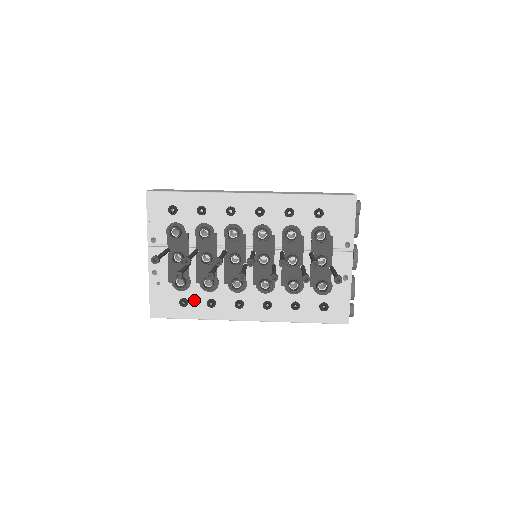
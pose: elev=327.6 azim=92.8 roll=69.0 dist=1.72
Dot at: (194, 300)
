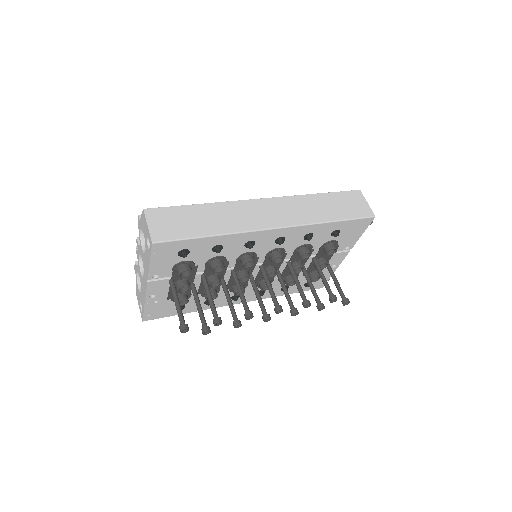
Dot at: (192, 303)
